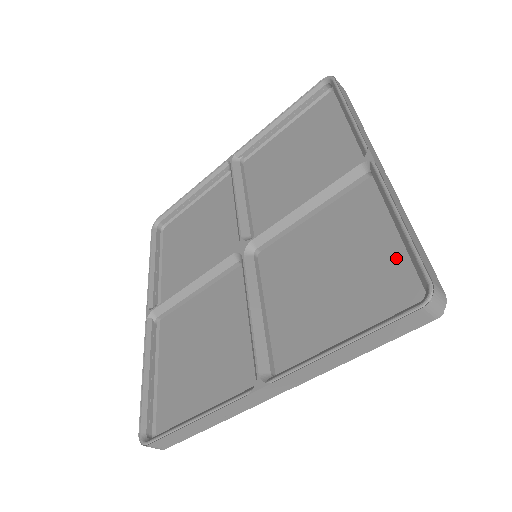
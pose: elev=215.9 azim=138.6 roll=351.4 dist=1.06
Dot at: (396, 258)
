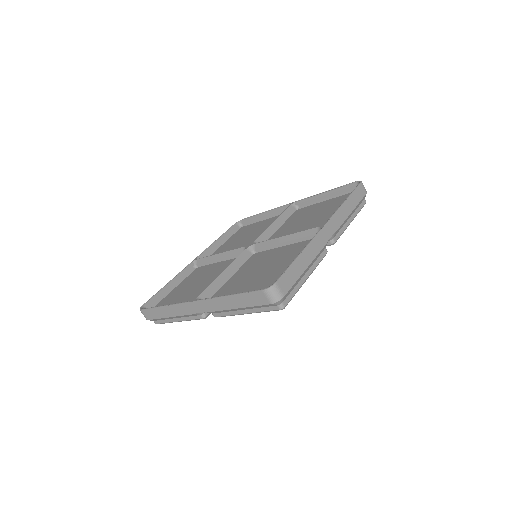
Dot at: (335, 199)
